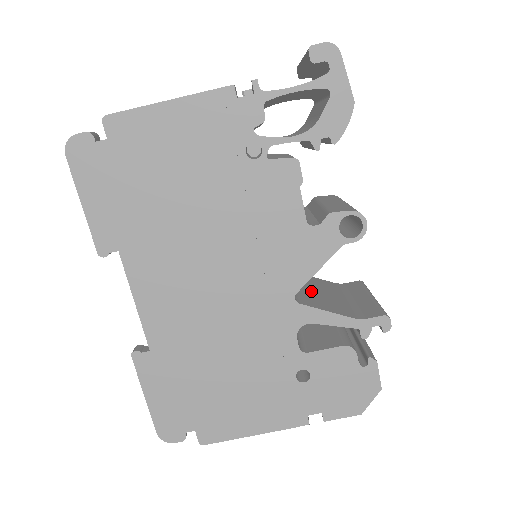
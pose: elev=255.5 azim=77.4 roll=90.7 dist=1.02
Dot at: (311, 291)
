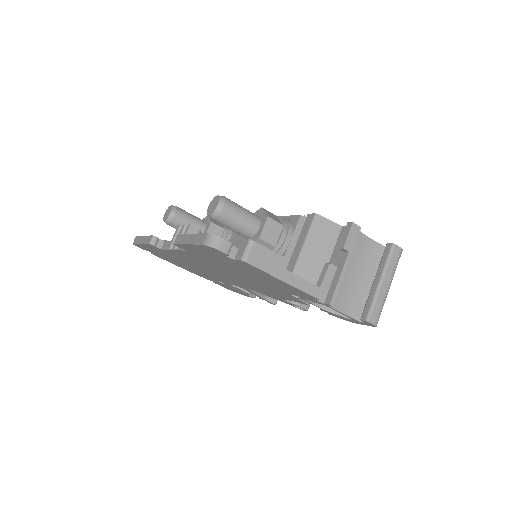
Dot at: occluded
